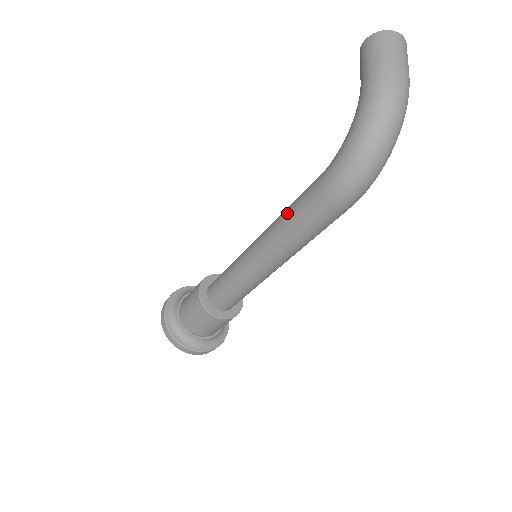
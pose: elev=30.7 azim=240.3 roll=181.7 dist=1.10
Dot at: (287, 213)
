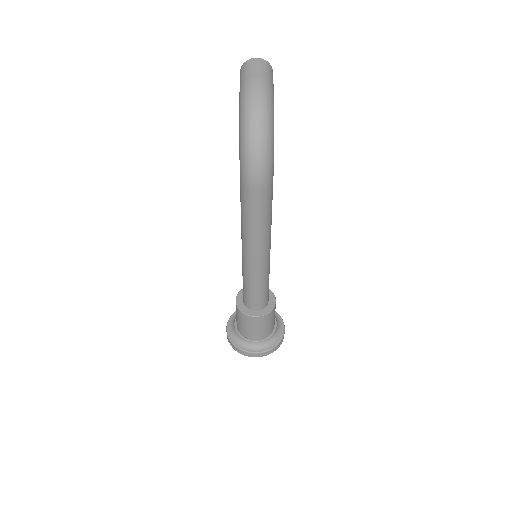
Dot at: occluded
